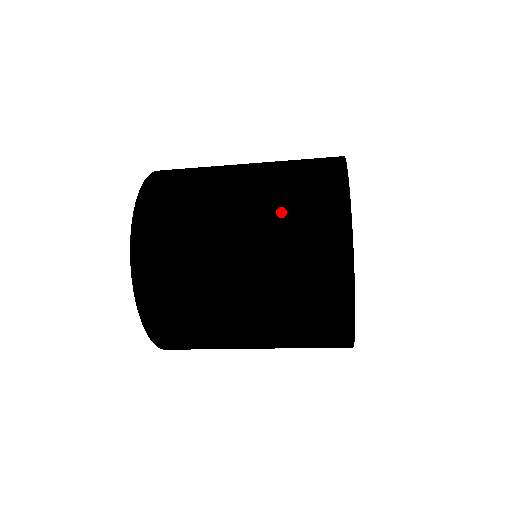
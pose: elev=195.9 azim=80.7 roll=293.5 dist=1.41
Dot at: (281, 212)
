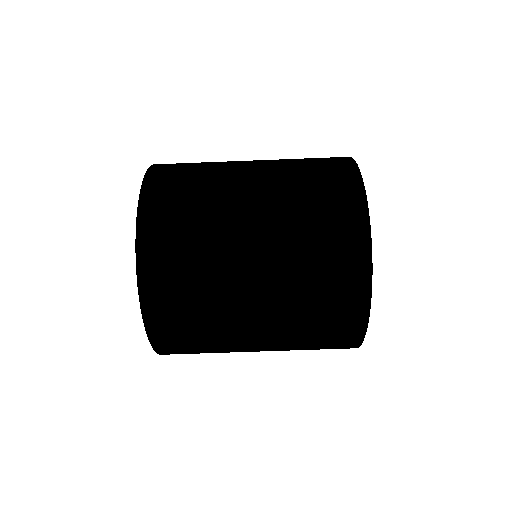
Dot at: occluded
